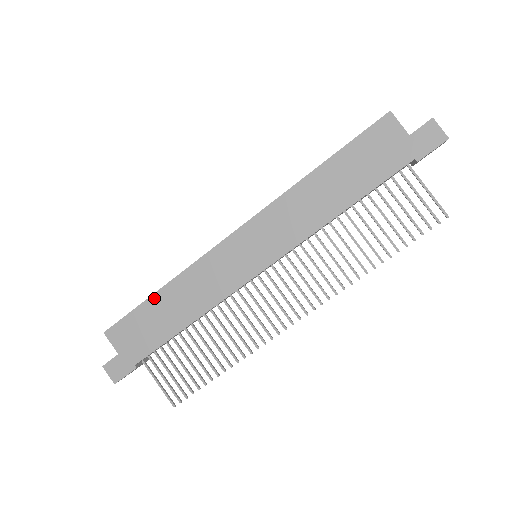
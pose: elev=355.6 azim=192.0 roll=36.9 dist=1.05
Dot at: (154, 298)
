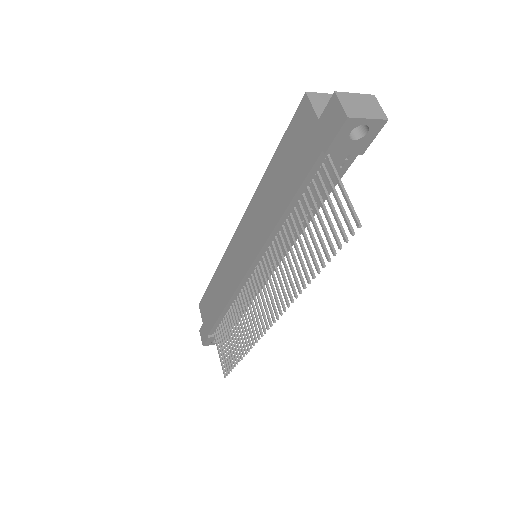
Dot at: (211, 283)
